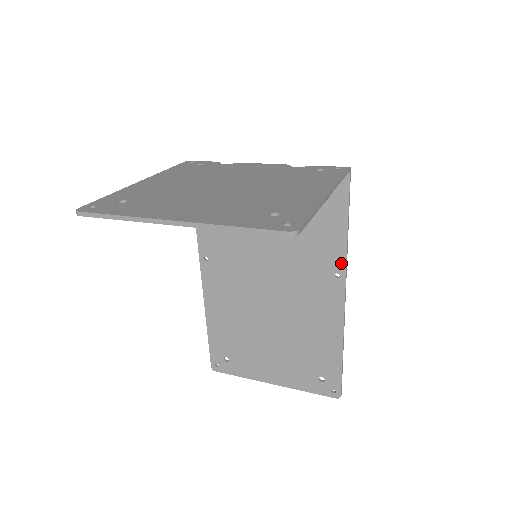
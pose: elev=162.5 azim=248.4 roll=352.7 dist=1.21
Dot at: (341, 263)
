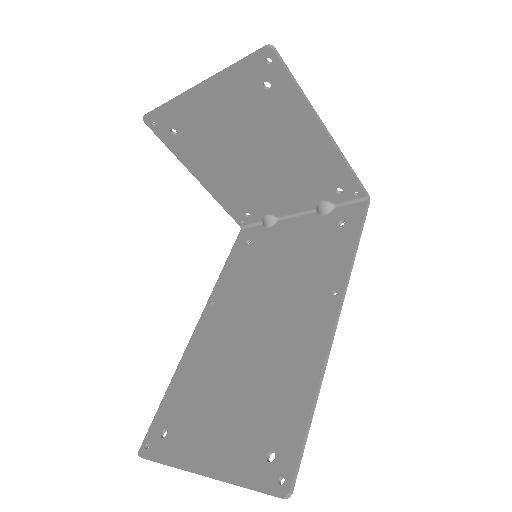
Dot at: (342, 278)
